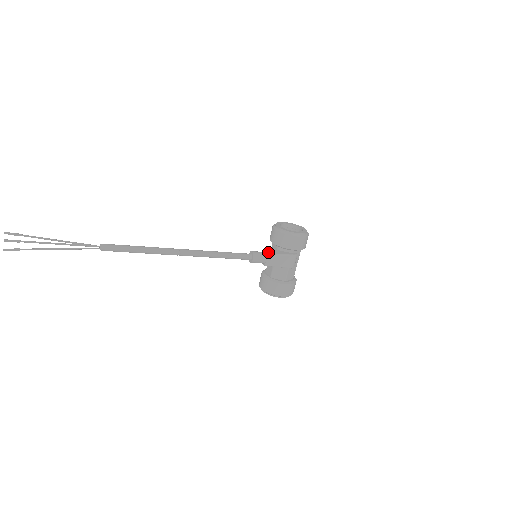
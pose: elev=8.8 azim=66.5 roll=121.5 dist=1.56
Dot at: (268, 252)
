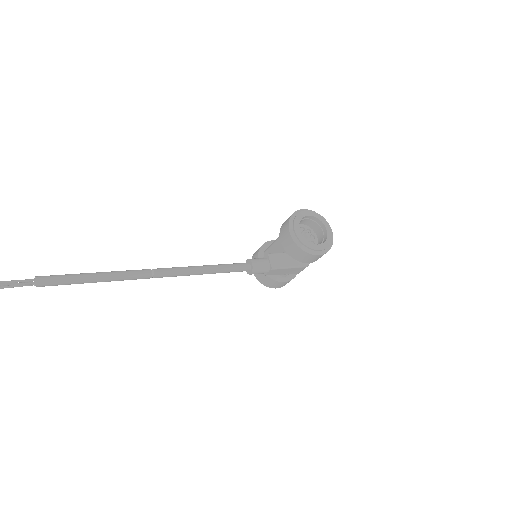
Dot at: (273, 264)
